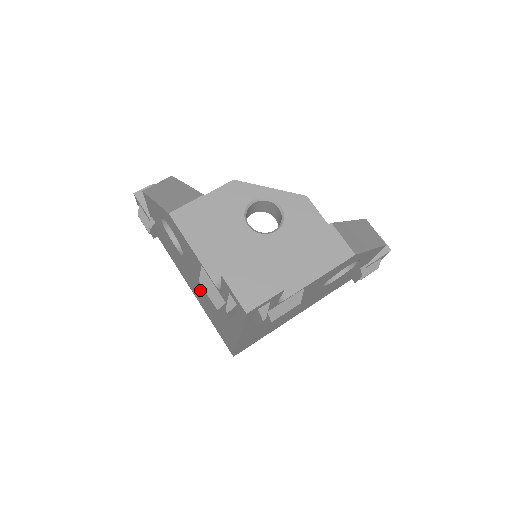
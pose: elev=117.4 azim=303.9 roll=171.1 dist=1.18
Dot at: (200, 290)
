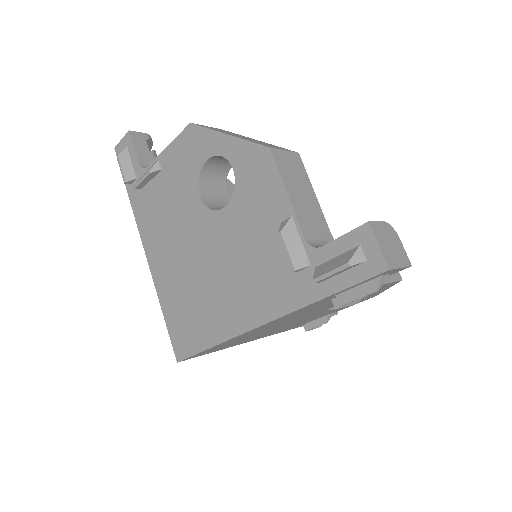
Dot at: (204, 260)
